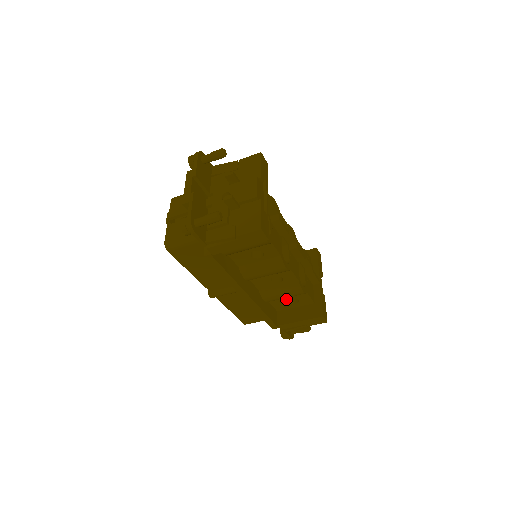
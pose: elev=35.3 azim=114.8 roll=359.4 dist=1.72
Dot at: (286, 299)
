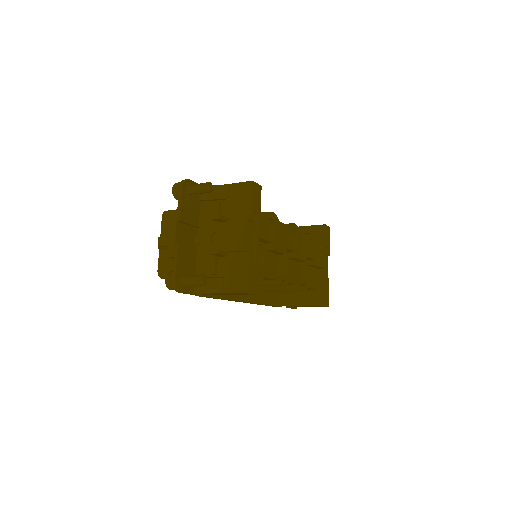
Dot at: occluded
